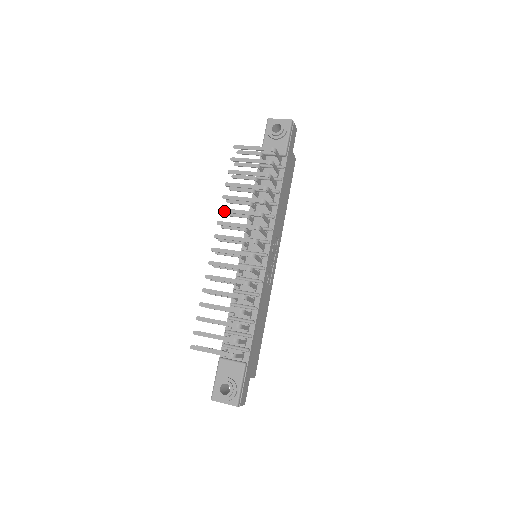
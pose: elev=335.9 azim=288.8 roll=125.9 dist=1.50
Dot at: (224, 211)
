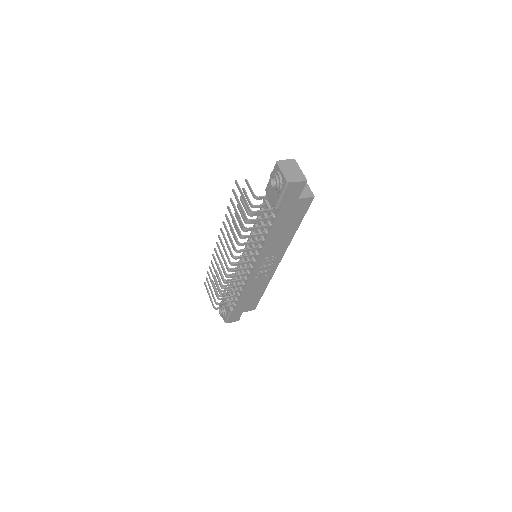
Dot at: (224, 225)
